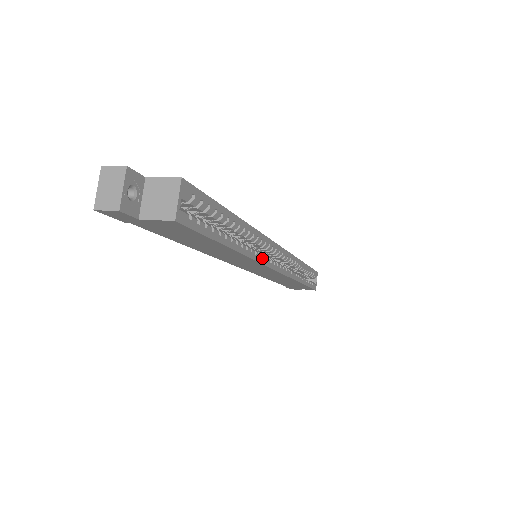
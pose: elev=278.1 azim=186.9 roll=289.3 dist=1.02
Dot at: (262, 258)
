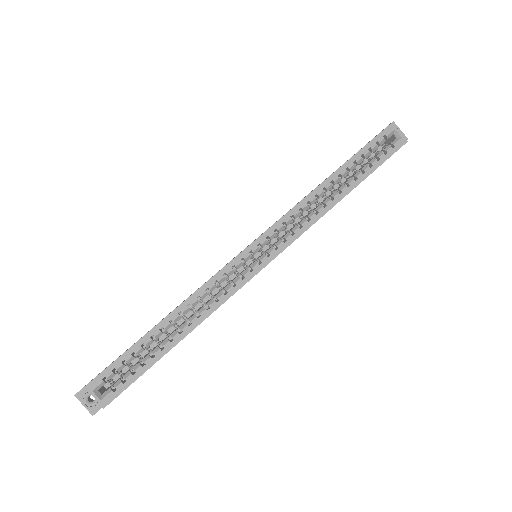
Dot at: (232, 289)
